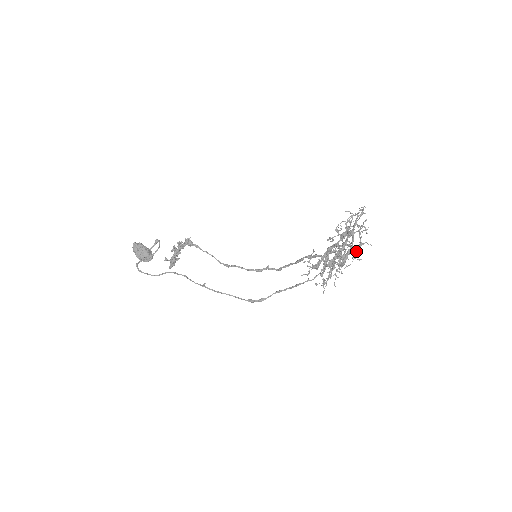
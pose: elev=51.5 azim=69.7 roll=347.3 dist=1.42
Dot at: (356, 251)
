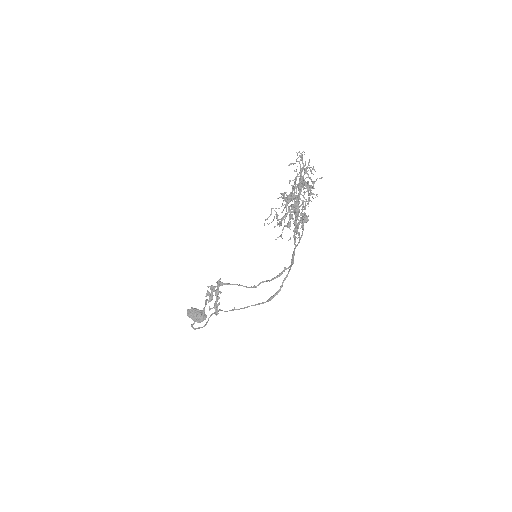
Dot at: (308, 189)
